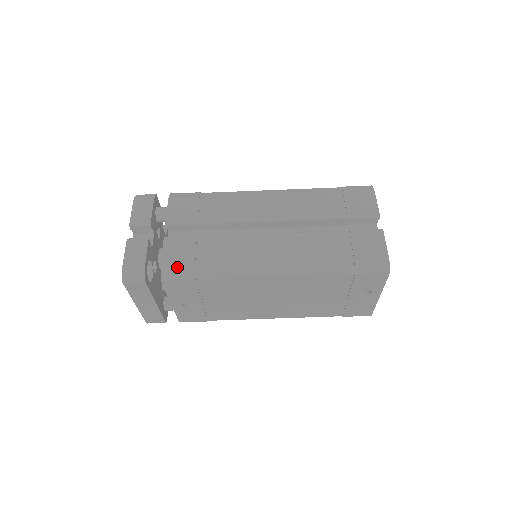
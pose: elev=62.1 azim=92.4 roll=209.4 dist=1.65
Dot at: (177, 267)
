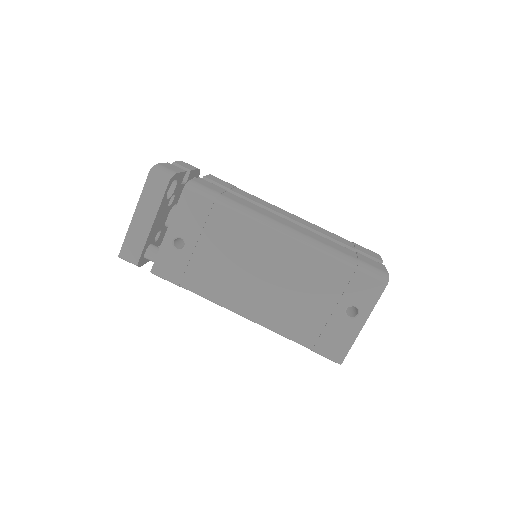
Dot at: (204, 187)
